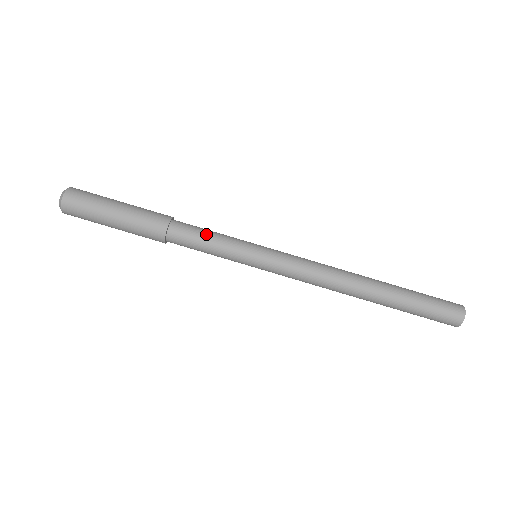
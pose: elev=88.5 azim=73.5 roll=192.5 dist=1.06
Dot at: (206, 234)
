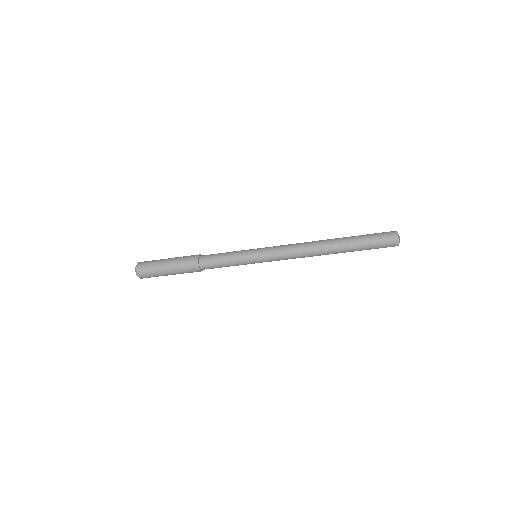
Dot at: occluded
